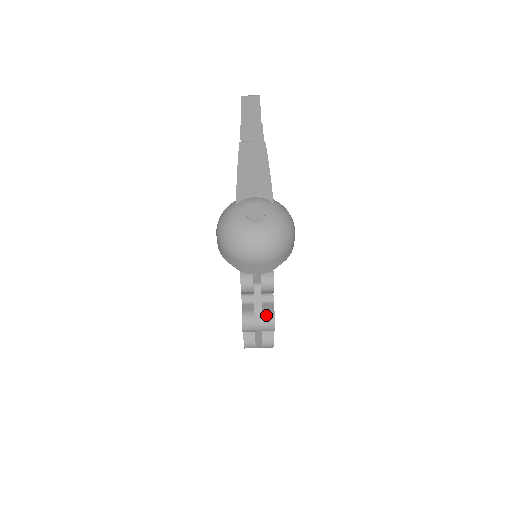
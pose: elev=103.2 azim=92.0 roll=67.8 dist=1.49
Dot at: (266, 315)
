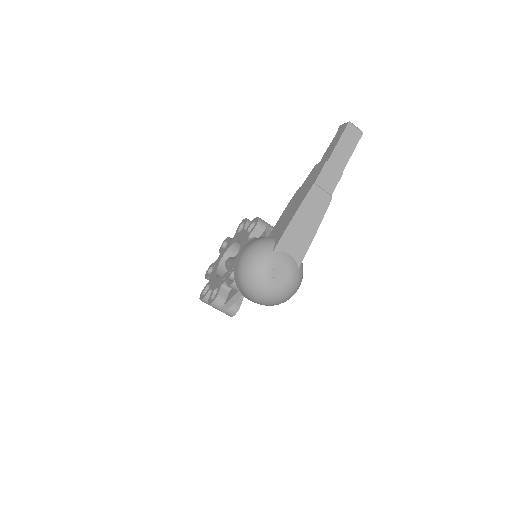
Dot at: (232, 308)
